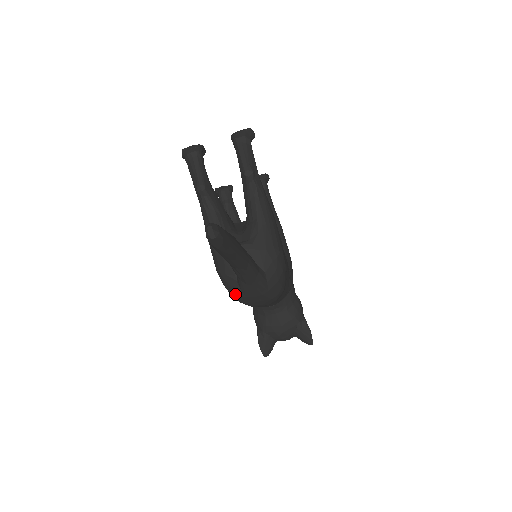
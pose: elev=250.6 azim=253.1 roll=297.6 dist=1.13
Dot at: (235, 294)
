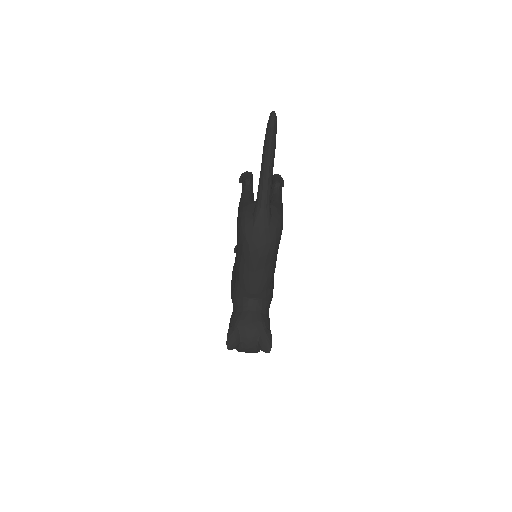
Dot at: (246, 226)
